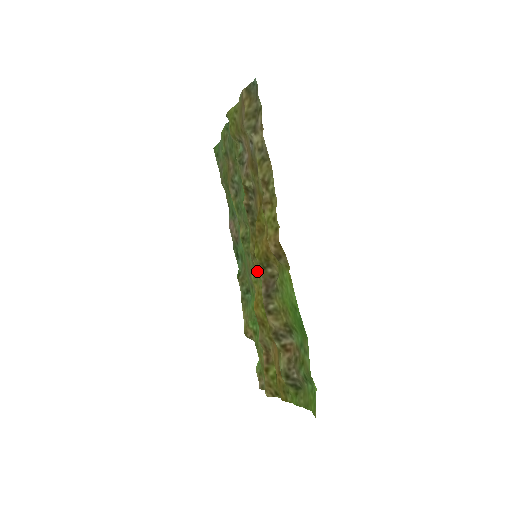
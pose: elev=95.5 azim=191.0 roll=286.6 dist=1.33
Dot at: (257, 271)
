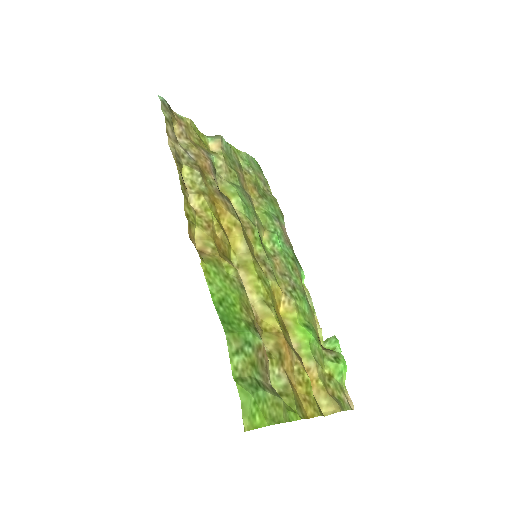
Dot at: (263, 271)
